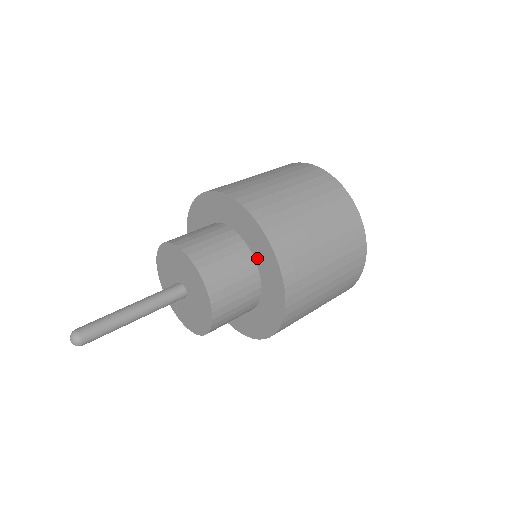
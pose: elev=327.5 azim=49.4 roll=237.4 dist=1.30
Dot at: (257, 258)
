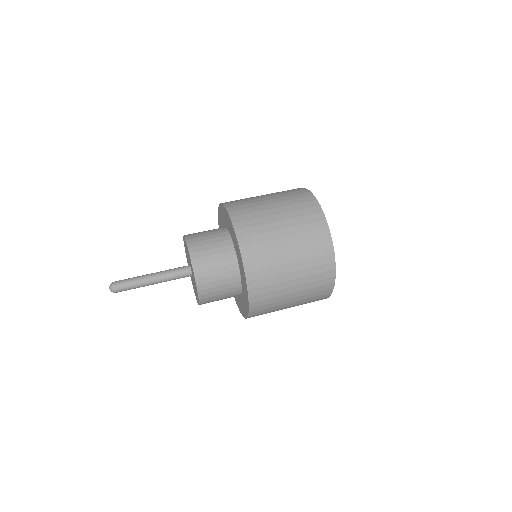
Dot at: (241, 273)
